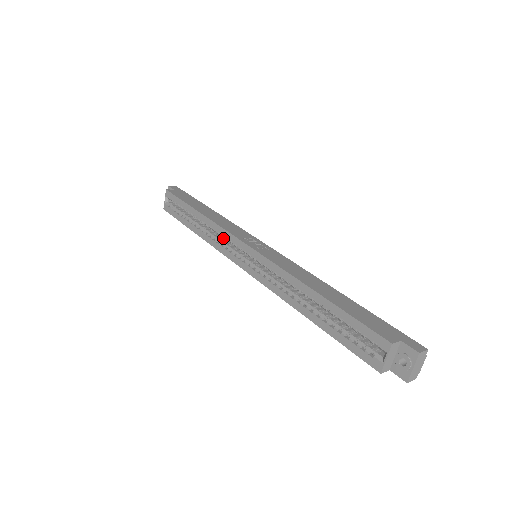
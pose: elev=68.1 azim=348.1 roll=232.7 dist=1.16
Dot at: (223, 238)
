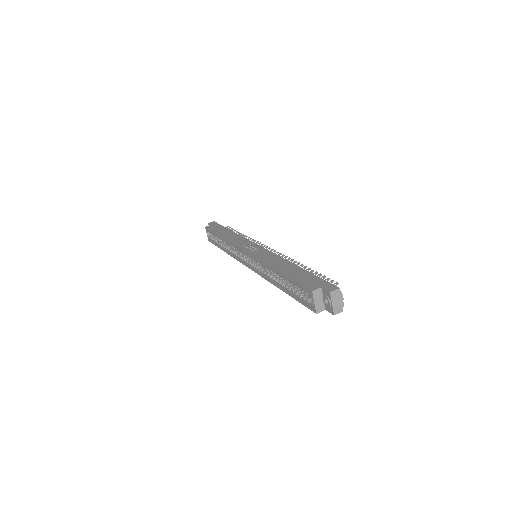
Dot at: occluded
